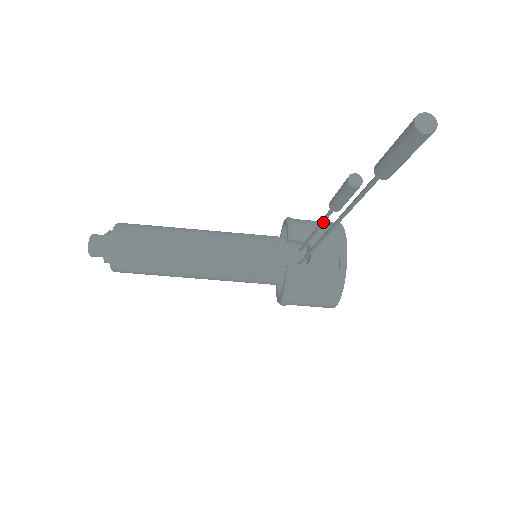
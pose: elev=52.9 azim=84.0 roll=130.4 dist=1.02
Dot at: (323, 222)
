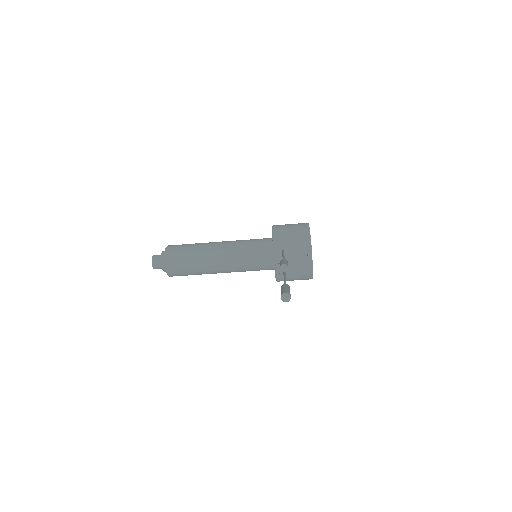
Dot at: occluded
